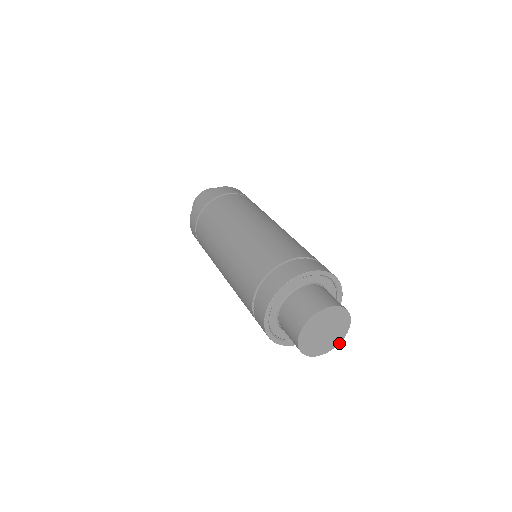
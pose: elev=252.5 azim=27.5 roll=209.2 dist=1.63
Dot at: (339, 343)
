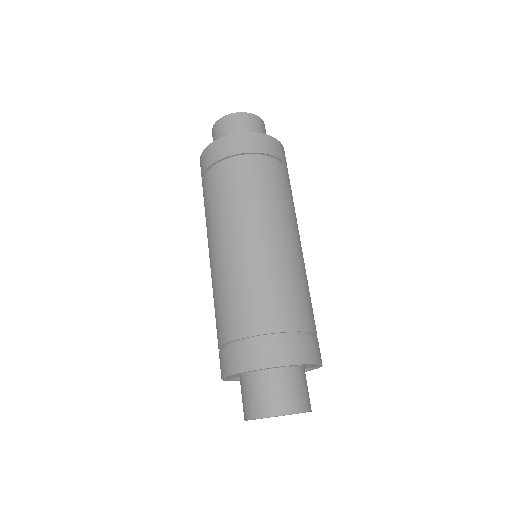
Dot at: occluded
